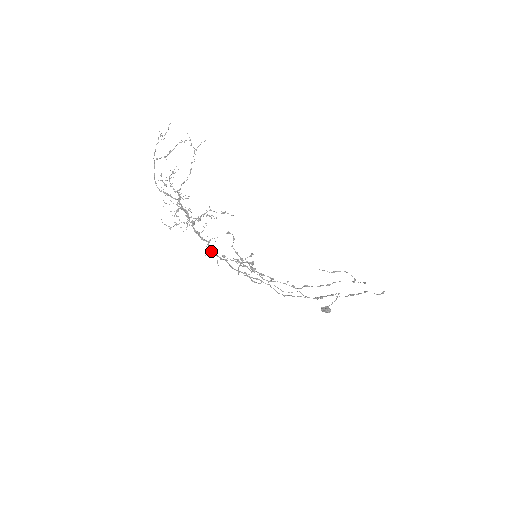
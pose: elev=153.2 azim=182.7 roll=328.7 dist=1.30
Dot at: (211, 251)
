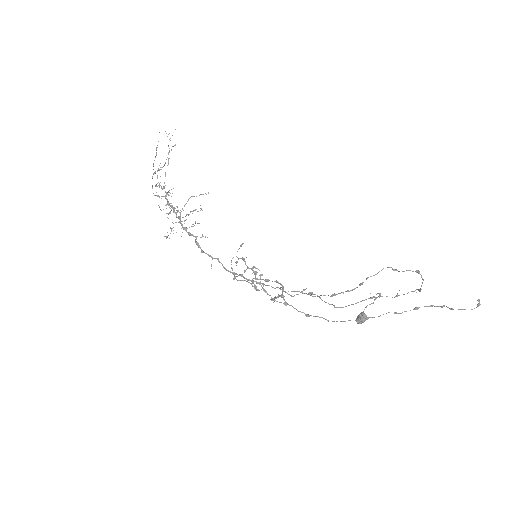
Dot at: (201, 250)
